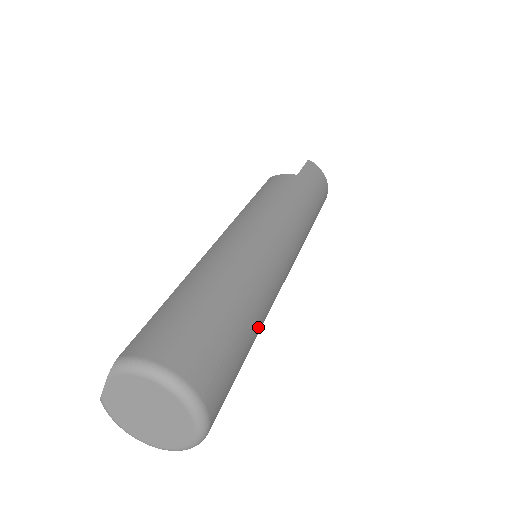
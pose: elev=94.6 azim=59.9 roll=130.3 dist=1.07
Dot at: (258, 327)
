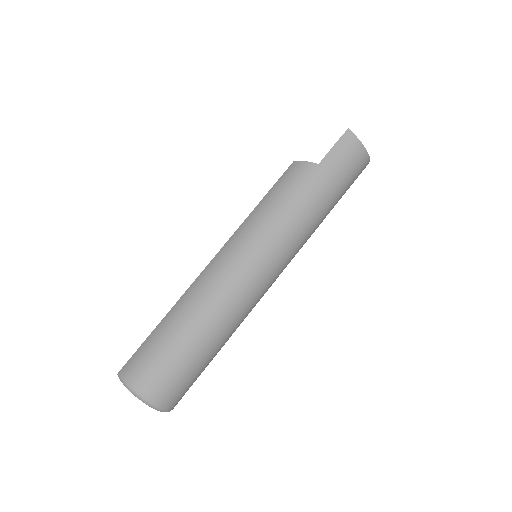
Dot at: (223, 342)
